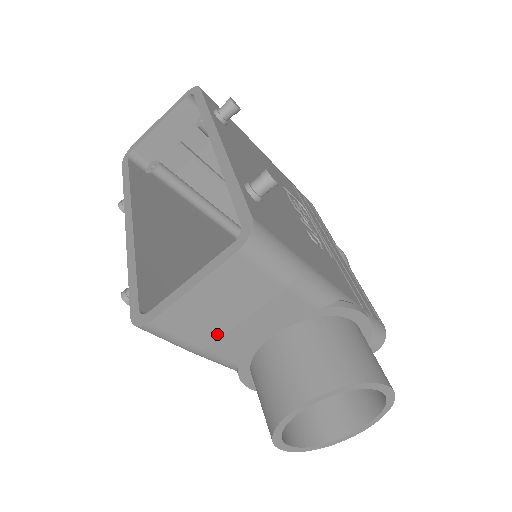
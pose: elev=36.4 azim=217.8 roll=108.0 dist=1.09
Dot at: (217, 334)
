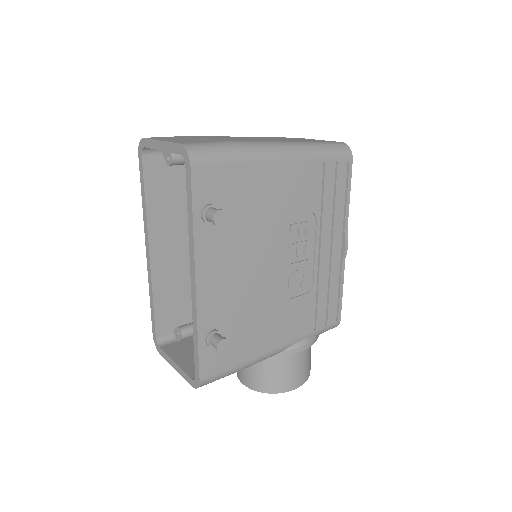
Dot at: occluded
